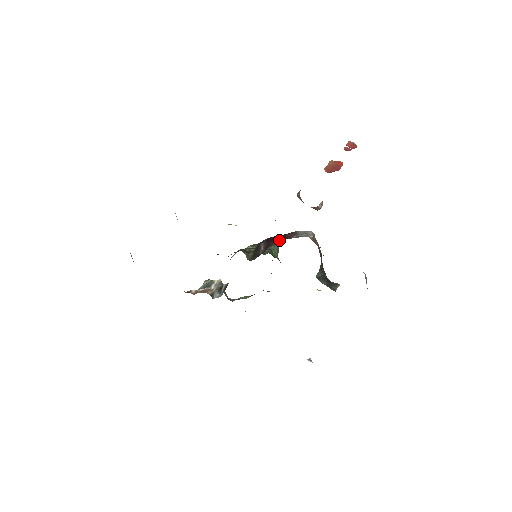
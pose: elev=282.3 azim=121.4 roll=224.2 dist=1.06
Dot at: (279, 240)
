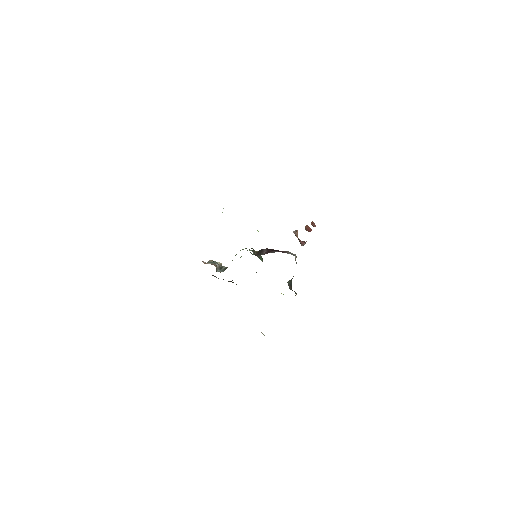
Dot at: (277, 251)
